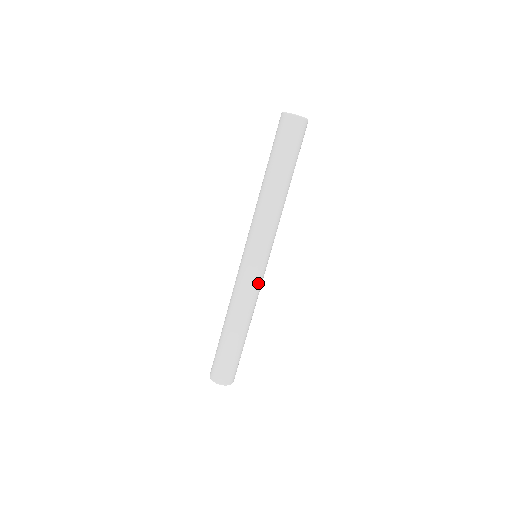
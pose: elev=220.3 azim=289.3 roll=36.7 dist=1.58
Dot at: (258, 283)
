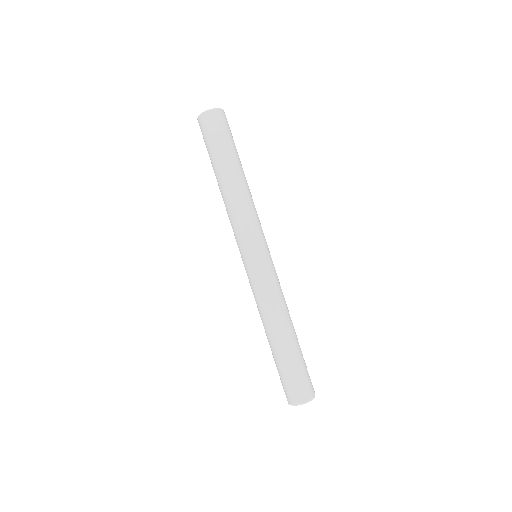
Dot at: (270, 279)
